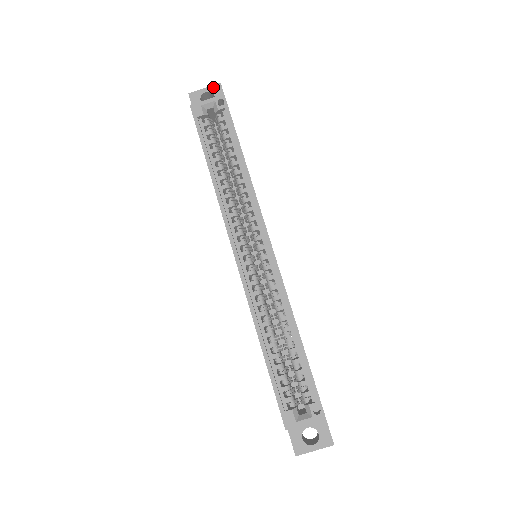
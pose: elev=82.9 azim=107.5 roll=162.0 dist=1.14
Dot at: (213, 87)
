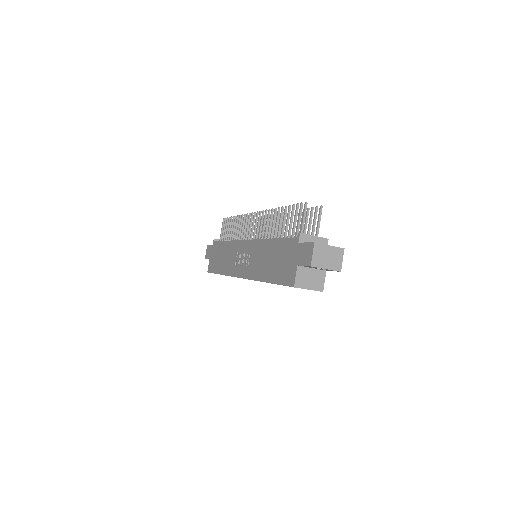
Dot at: occluded
